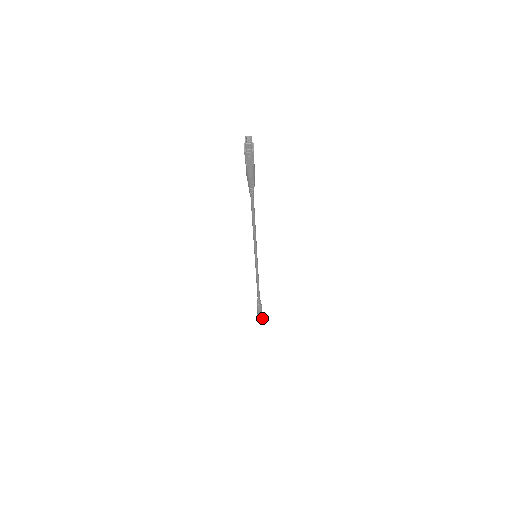
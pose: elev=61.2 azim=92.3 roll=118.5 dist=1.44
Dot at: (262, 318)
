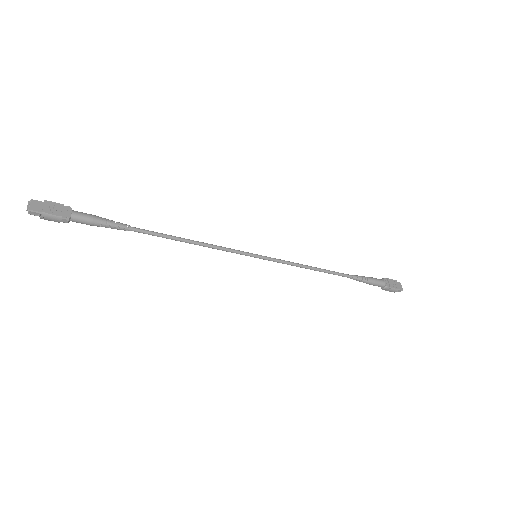
Dot at: (392, 288)
